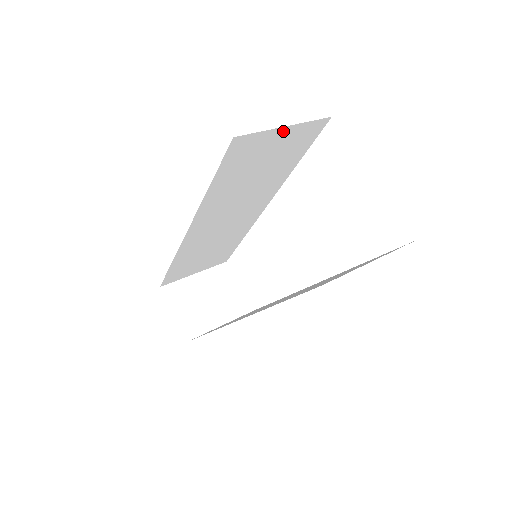
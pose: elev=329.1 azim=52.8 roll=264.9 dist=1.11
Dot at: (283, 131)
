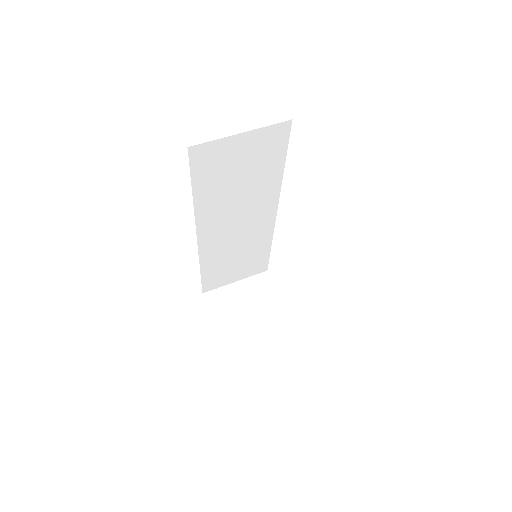
Dot at: (242, 138)
